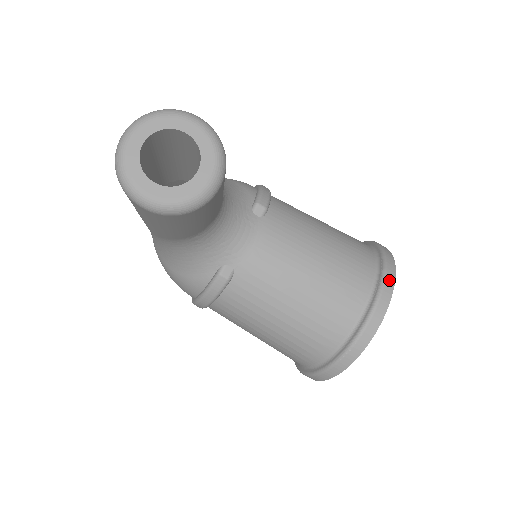
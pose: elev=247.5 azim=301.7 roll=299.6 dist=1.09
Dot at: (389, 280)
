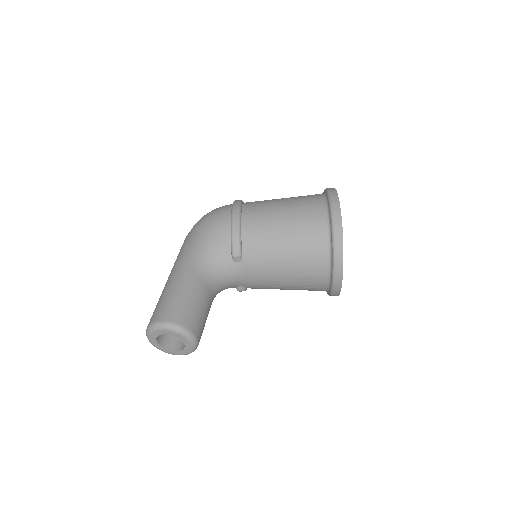
Dot at: (338, 262)
